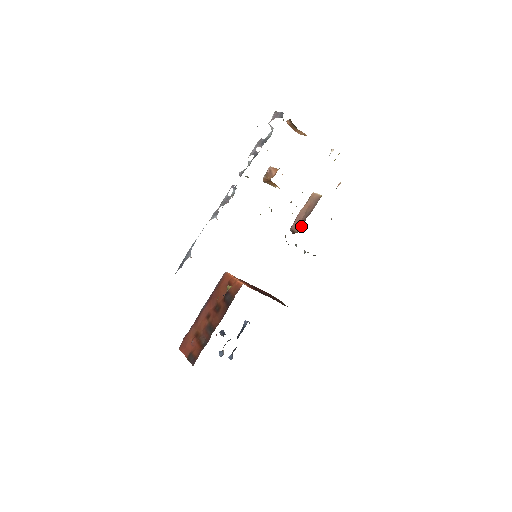
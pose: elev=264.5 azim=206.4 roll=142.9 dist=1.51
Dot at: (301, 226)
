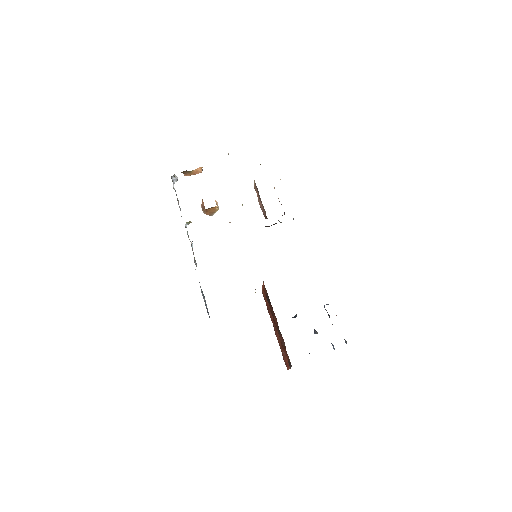
Dot at: occluded
